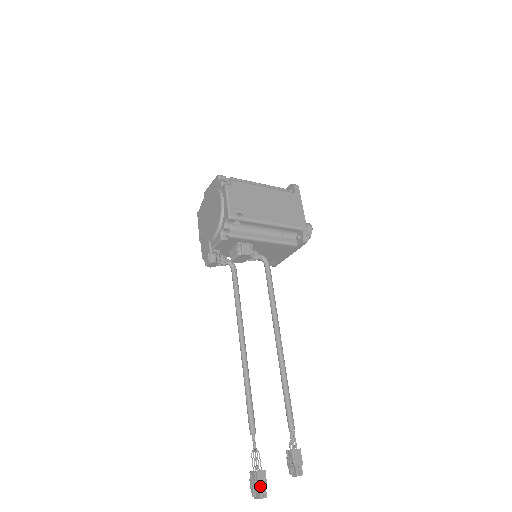
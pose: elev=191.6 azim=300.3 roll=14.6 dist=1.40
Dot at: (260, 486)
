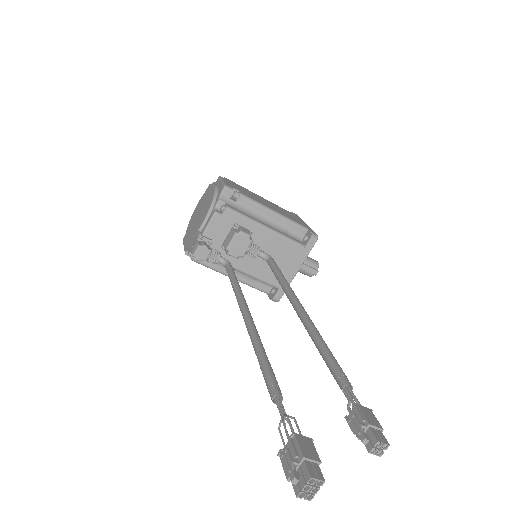
Dot at: (306, 456)
